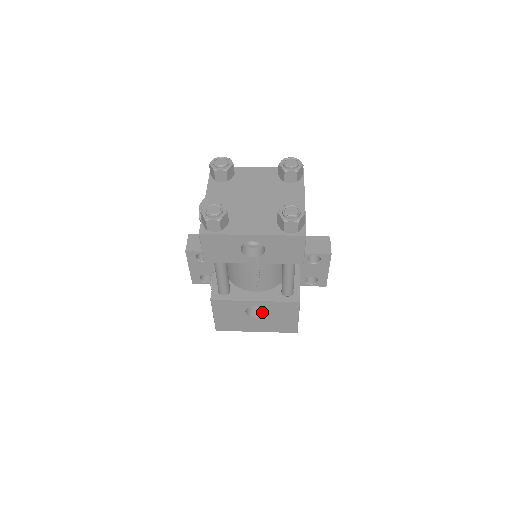
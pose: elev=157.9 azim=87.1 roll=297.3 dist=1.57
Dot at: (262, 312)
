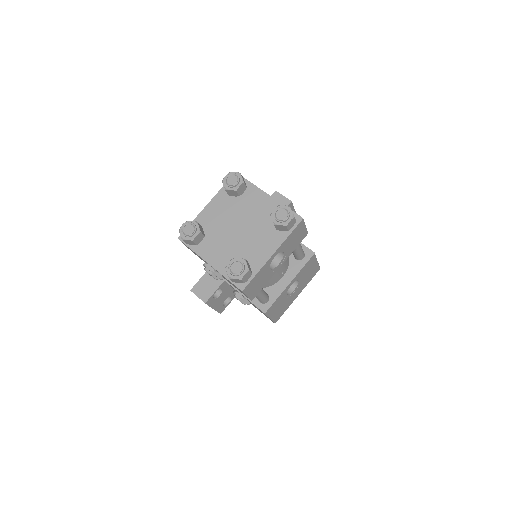
Dot at: (294, 283)
